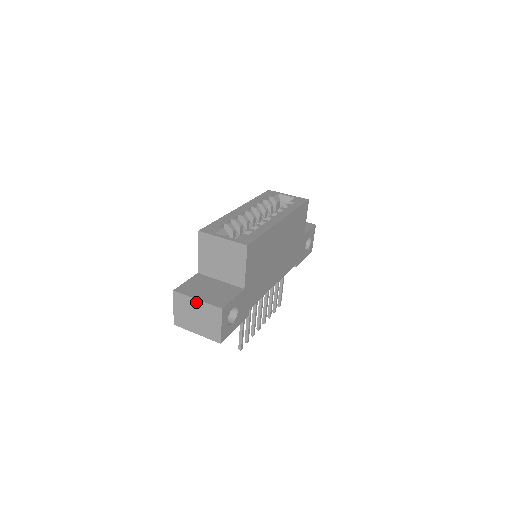
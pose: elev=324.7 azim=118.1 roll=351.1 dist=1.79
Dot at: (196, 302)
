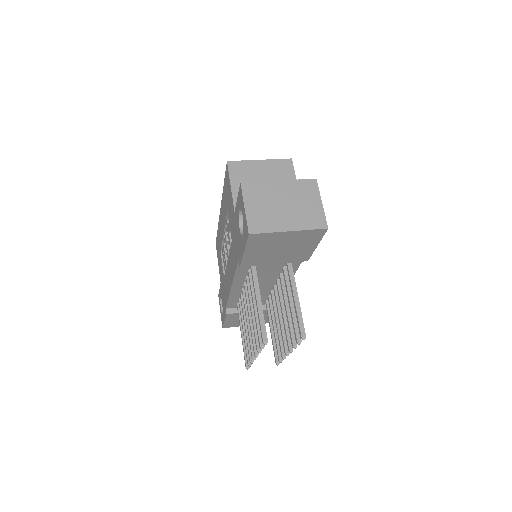
Dot at: (278, 184)
